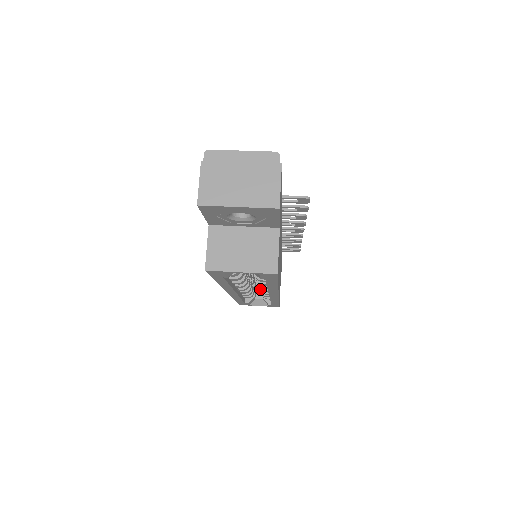
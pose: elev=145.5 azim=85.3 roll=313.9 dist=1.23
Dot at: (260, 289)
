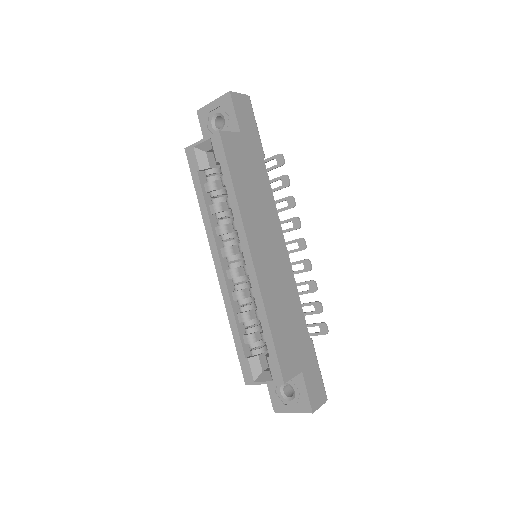
Dot at: (245, 273)
